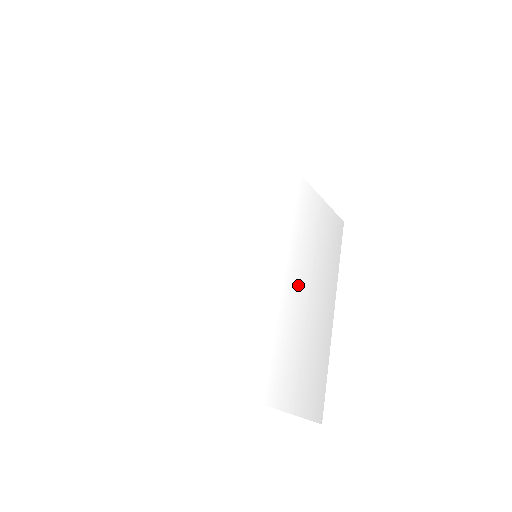
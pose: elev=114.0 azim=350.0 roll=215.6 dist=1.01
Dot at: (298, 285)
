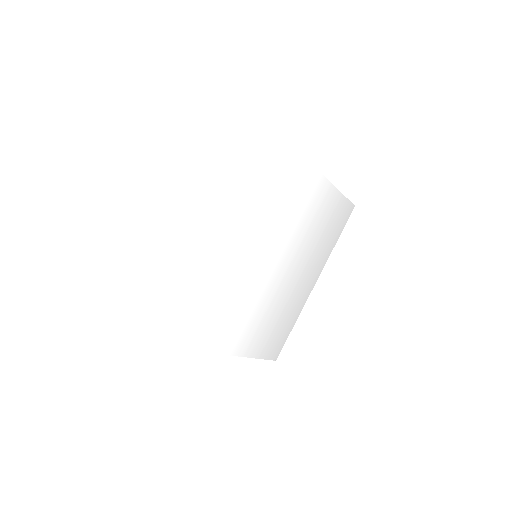
Dot at: (288, 269)
